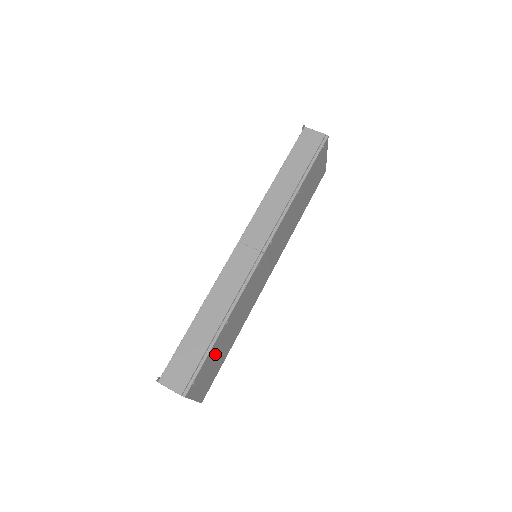
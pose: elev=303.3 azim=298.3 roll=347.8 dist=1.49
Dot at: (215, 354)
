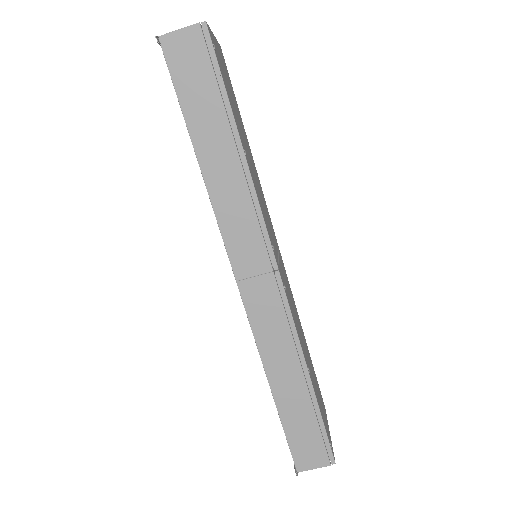
Dot at: occluded
